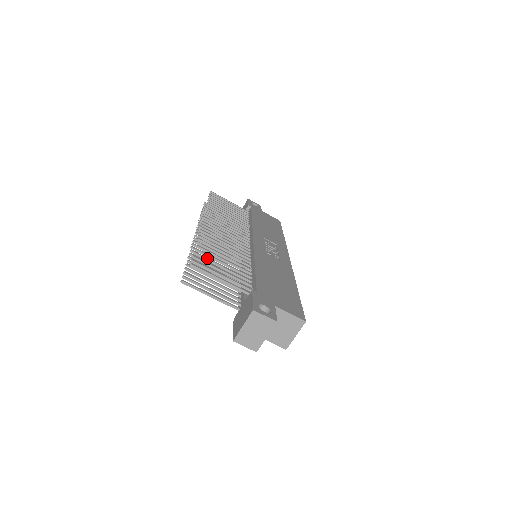
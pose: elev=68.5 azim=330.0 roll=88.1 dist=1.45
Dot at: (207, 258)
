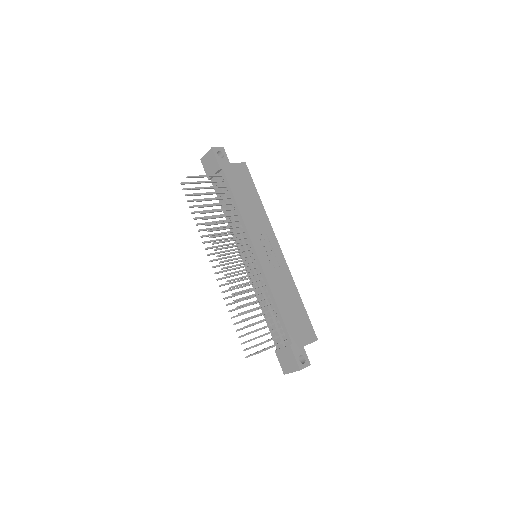
Dot at: (254, 331)
